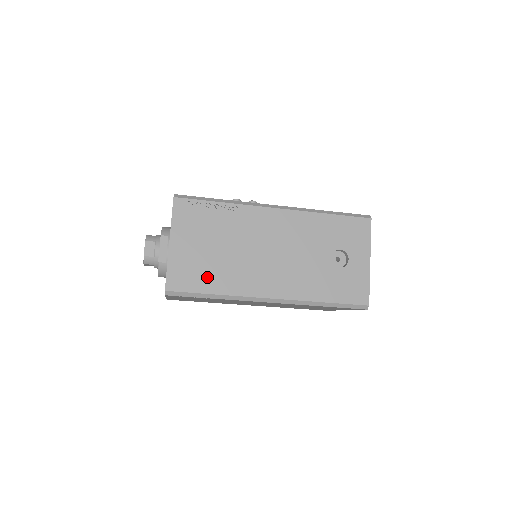
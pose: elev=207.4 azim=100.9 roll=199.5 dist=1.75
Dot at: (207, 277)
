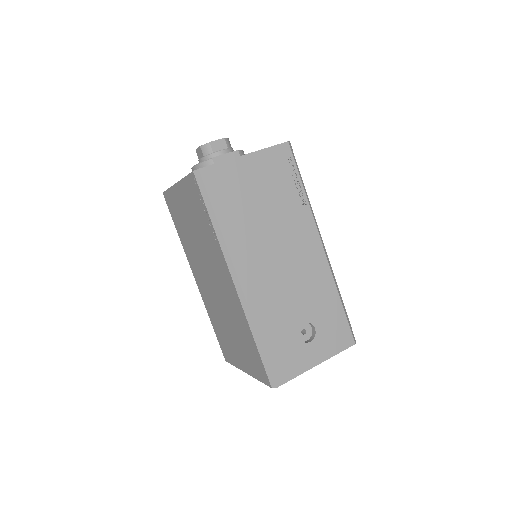
Dot at: (231, 206)
